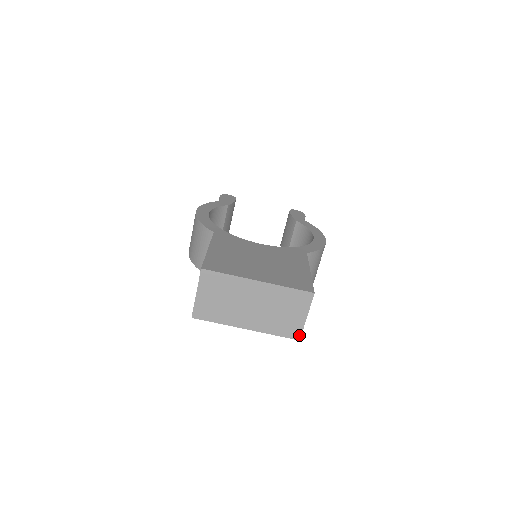
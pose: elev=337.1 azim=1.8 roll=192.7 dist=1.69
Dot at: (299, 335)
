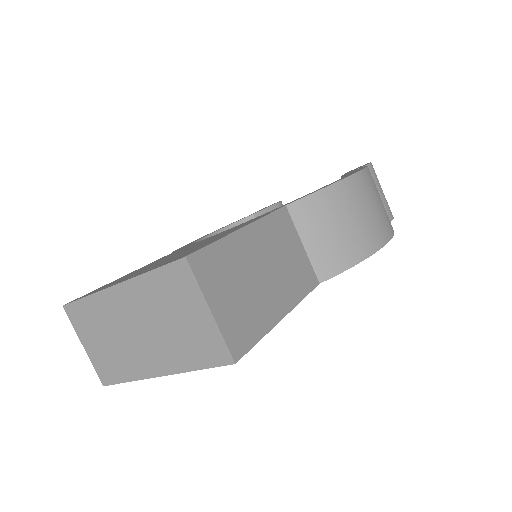
Dot at: (227, 353)
